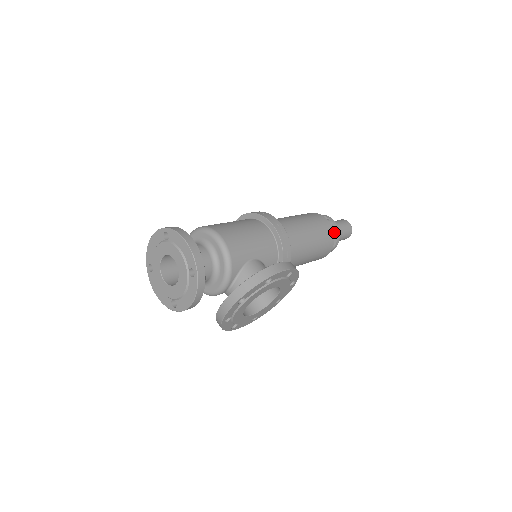
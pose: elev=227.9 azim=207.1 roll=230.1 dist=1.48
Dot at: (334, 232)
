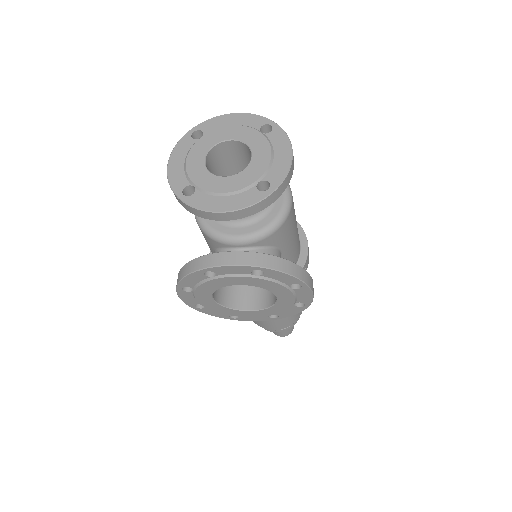
Dot at: occluded
